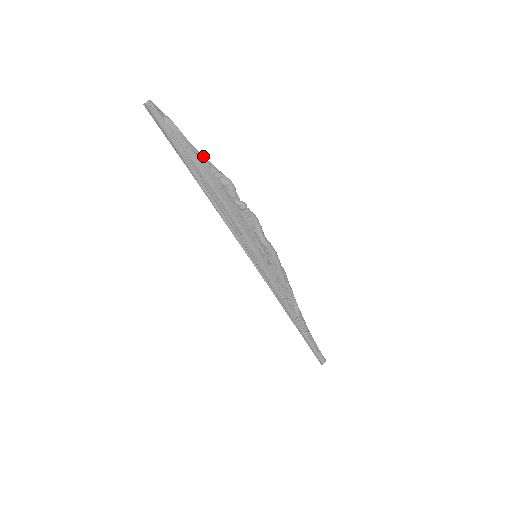
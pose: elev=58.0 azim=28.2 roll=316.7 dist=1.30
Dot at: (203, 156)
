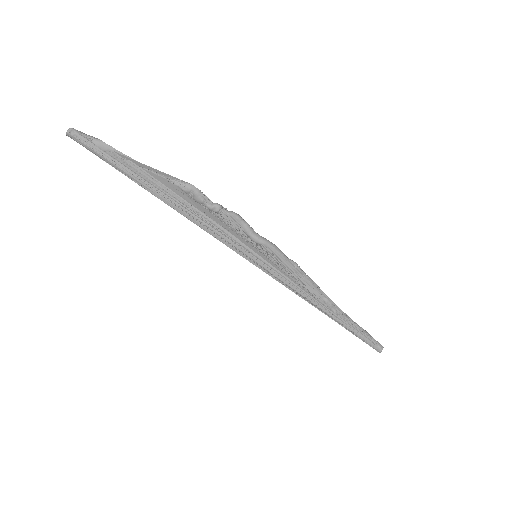
Dot at: (151, 168)
